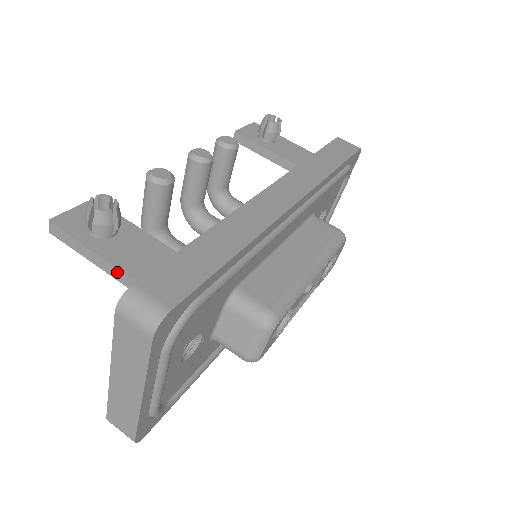
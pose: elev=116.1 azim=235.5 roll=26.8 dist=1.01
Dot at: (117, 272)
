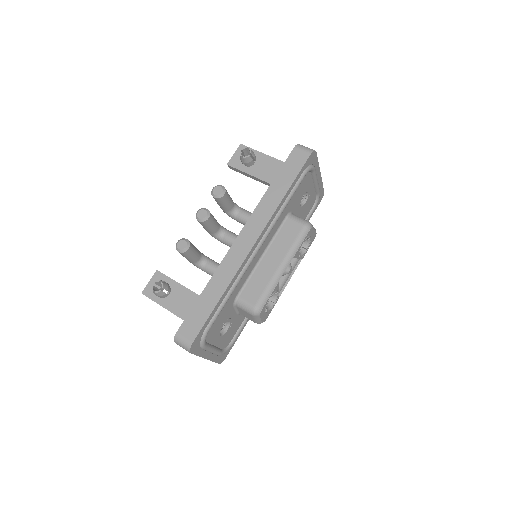
Dot at: occluded
